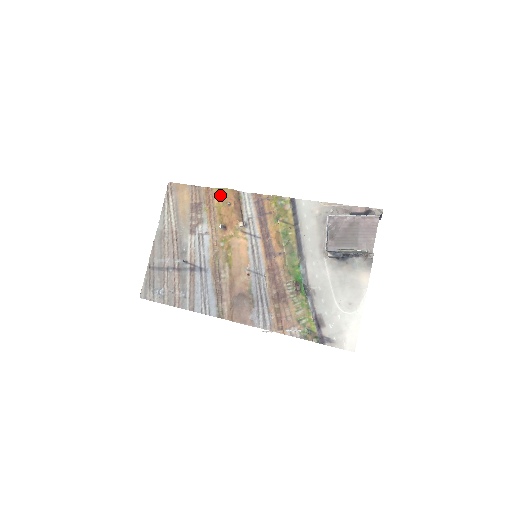
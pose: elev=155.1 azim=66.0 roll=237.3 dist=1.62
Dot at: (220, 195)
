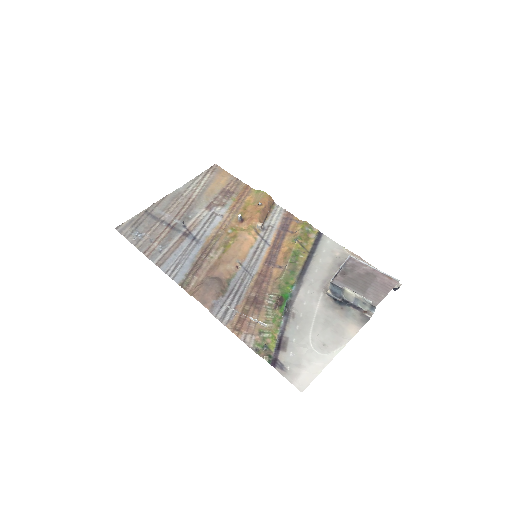
Dot at: (256, 195)
